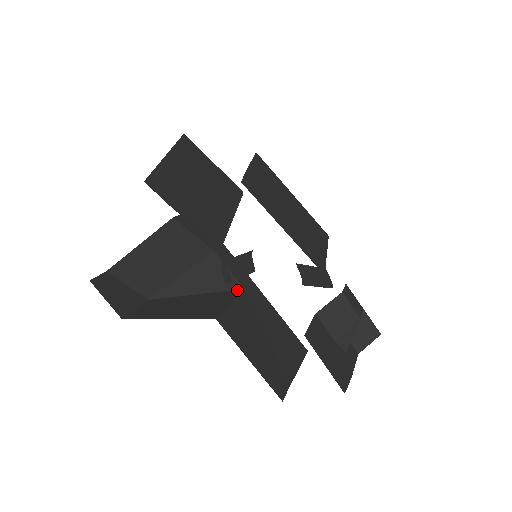
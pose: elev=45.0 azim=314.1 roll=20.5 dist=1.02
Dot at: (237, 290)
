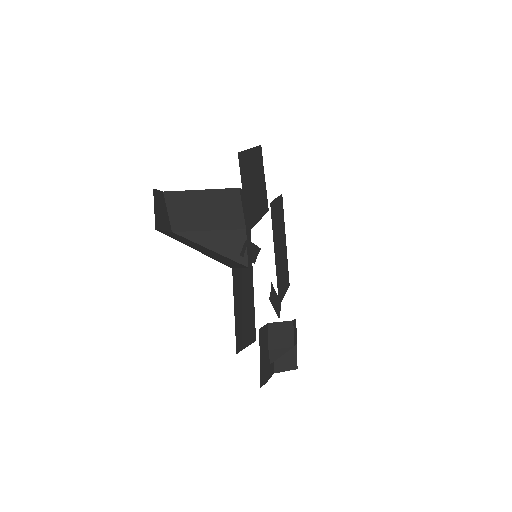
Dot at: (243, 265)
